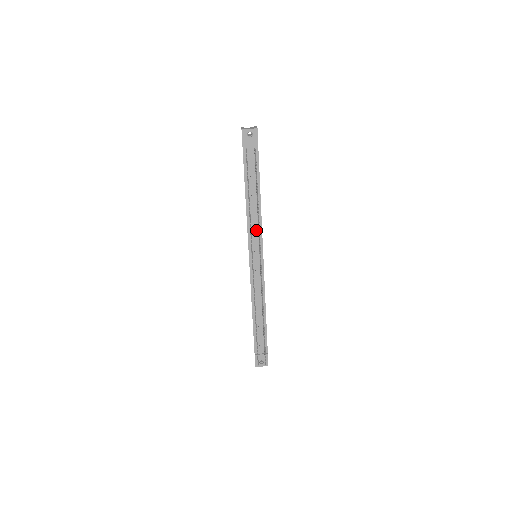
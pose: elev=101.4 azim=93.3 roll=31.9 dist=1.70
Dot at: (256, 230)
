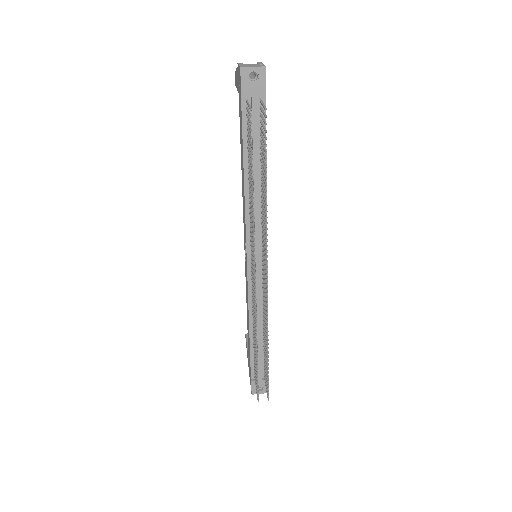
Dot at: (258, 222)
